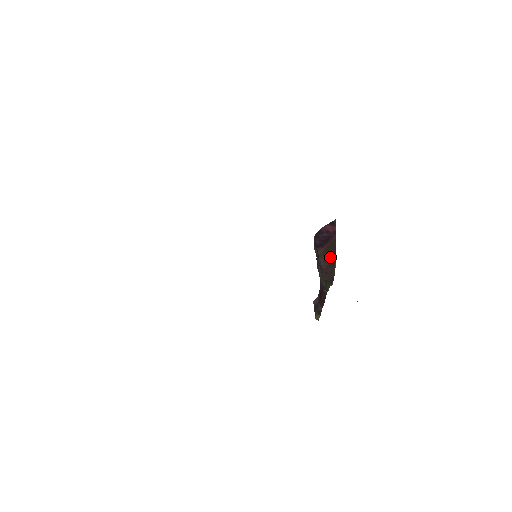
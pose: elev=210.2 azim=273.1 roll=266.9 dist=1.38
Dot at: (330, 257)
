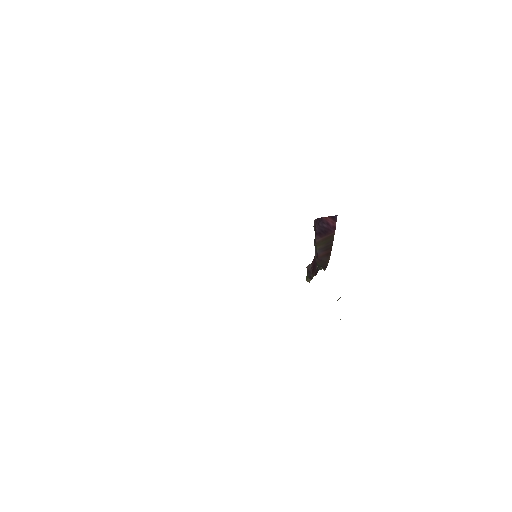
Dot at: (326, 249)
